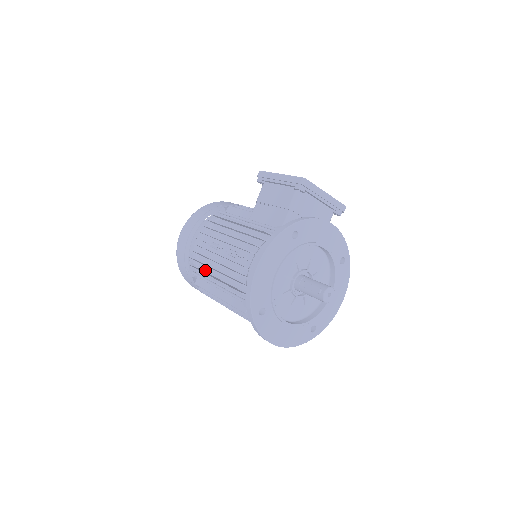
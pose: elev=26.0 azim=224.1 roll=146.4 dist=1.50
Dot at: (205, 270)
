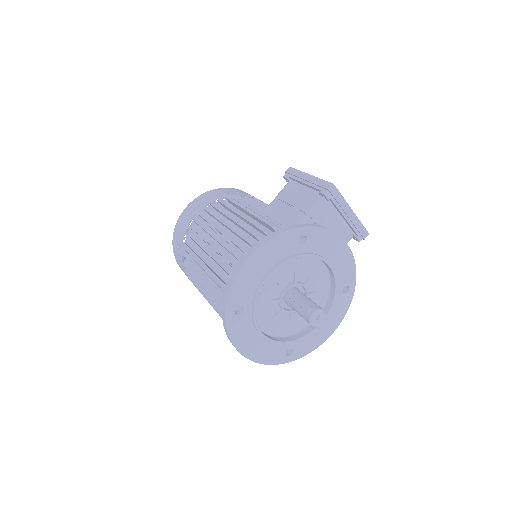
Dot at: (197, 252)
